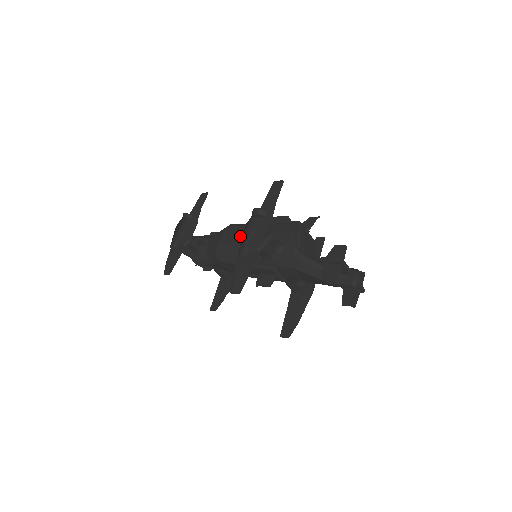
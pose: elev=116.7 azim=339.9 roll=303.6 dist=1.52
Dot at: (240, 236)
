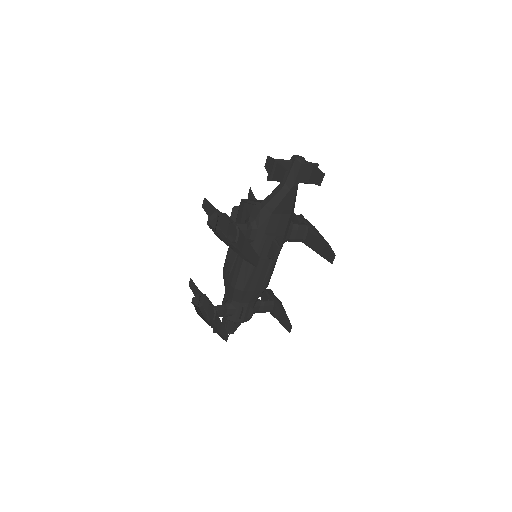
Dot at: (229, 256)
